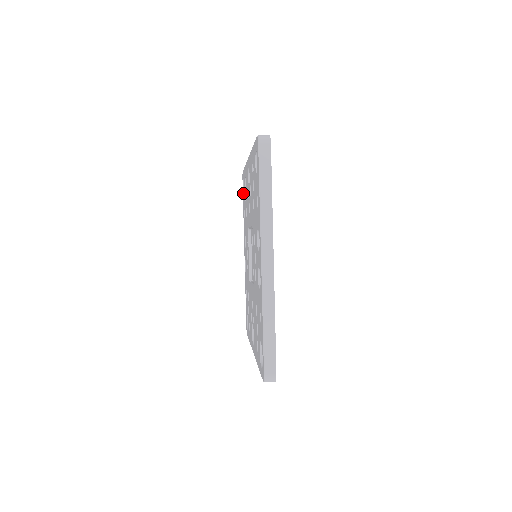
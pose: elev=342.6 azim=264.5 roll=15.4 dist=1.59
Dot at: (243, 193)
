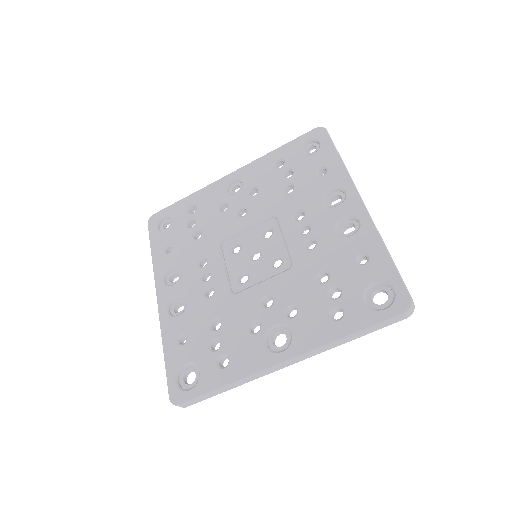
Dot at: (159, 232)
